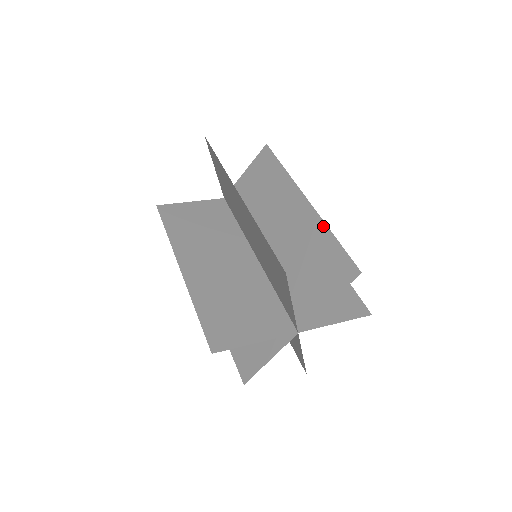
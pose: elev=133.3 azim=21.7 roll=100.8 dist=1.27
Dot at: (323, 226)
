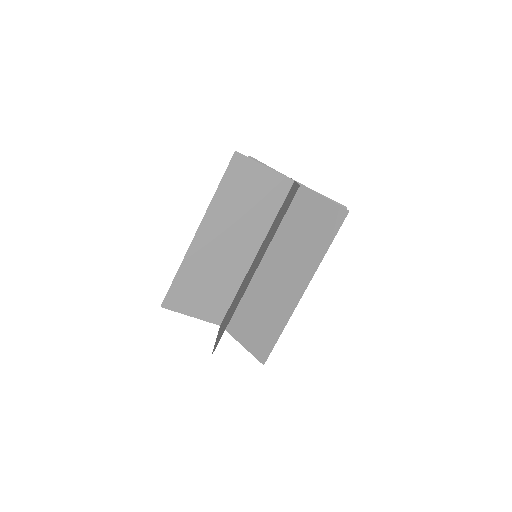
Dot at: (287, 319)
